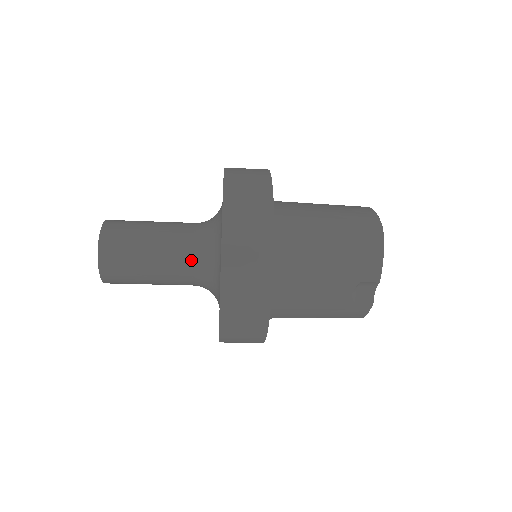
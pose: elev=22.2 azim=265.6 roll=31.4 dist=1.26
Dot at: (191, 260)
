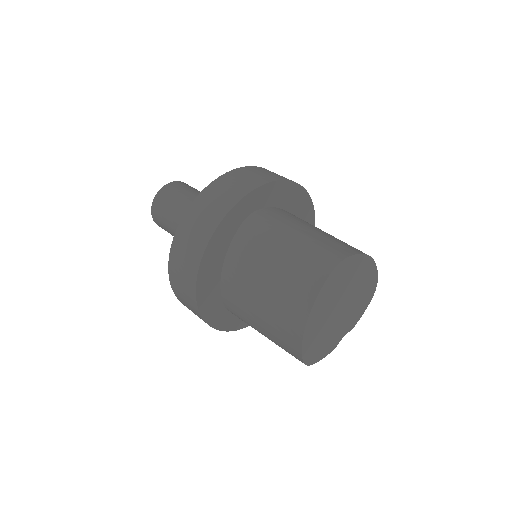
Dot at: occluded
